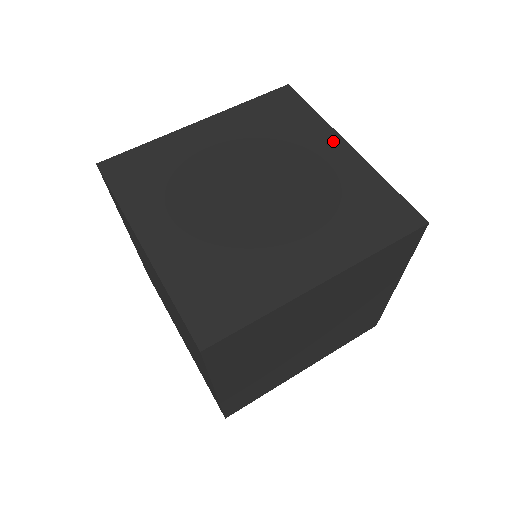
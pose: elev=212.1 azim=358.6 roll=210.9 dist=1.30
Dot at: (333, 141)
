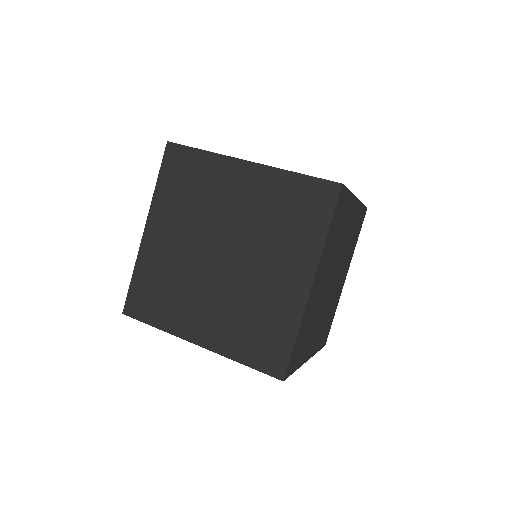
Dot at: occluded
